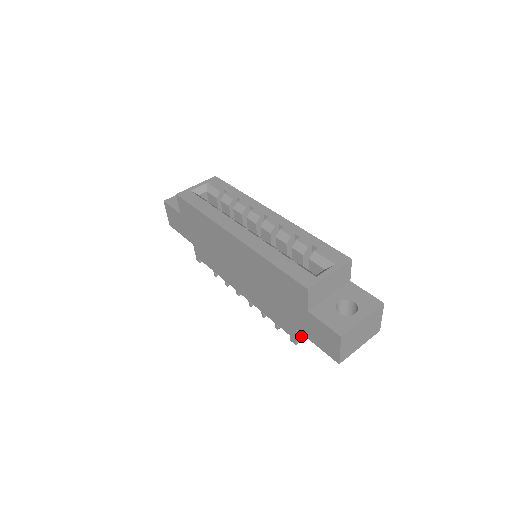
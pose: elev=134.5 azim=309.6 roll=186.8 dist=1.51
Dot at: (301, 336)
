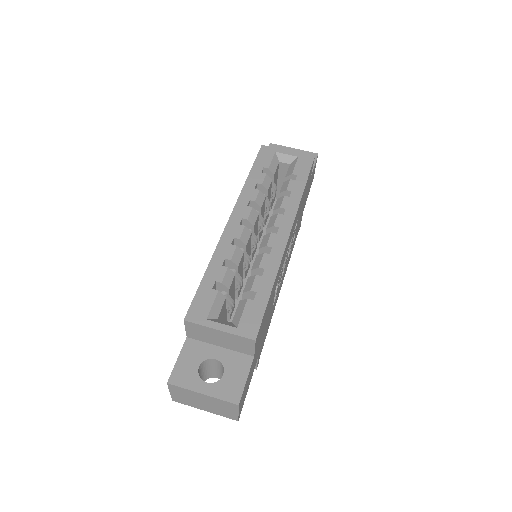
Dot at: occluded
